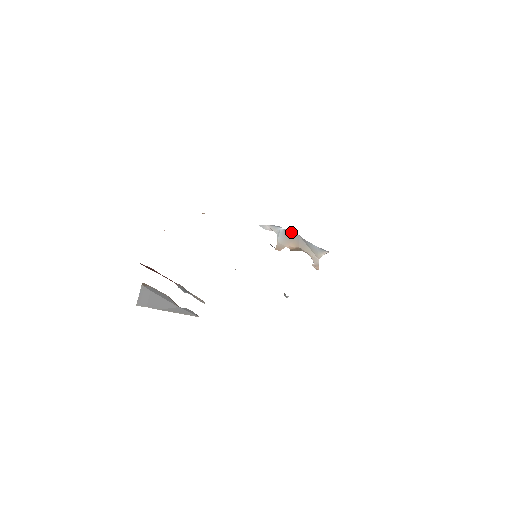
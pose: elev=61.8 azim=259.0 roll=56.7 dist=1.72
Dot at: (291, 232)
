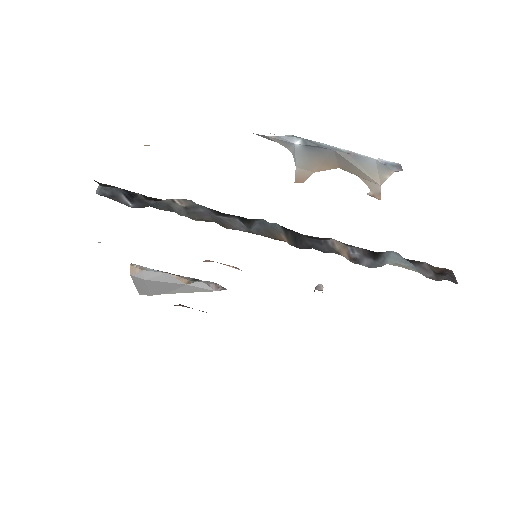
Dot at: (318, 148)
